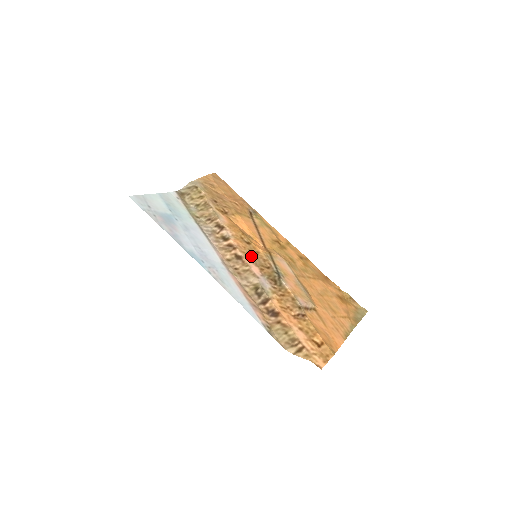
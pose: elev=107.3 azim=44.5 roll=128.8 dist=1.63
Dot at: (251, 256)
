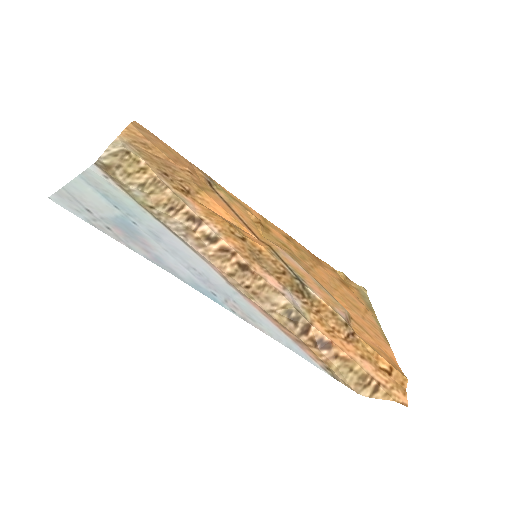
Dot at: (256, 260)
